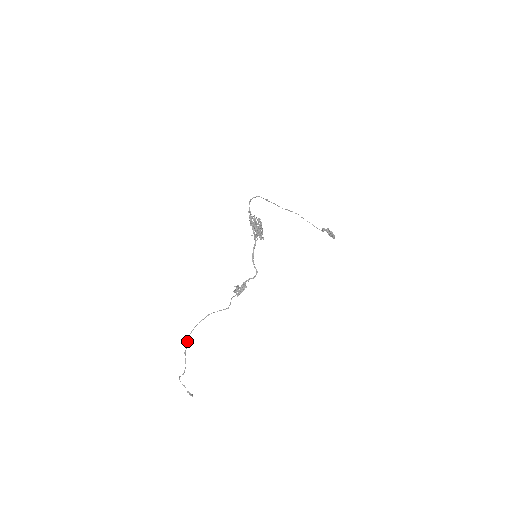
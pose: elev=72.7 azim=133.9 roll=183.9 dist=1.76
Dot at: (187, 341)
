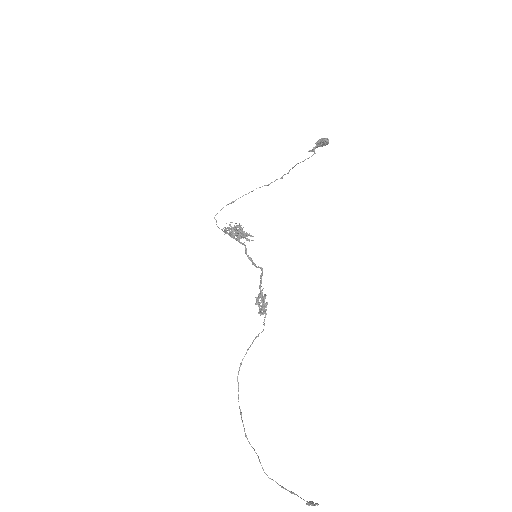
Dot at: (241, 416)
